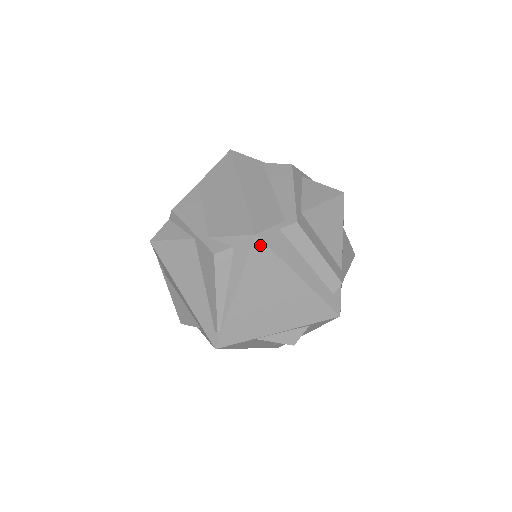
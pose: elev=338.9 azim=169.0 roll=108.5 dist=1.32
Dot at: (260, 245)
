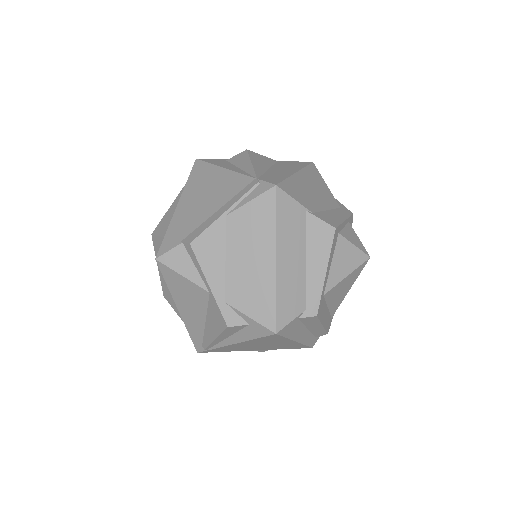
Dot at: (275, 336)
